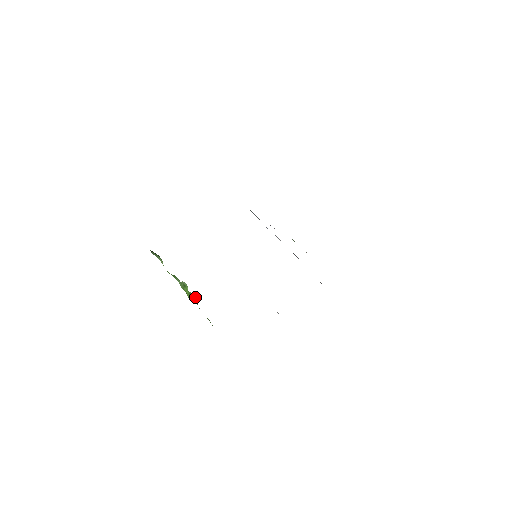
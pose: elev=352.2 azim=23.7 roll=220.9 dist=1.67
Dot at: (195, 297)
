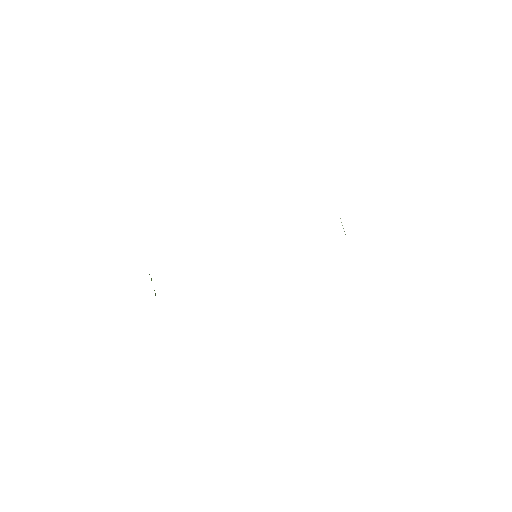
Dot at: (155, 293)
